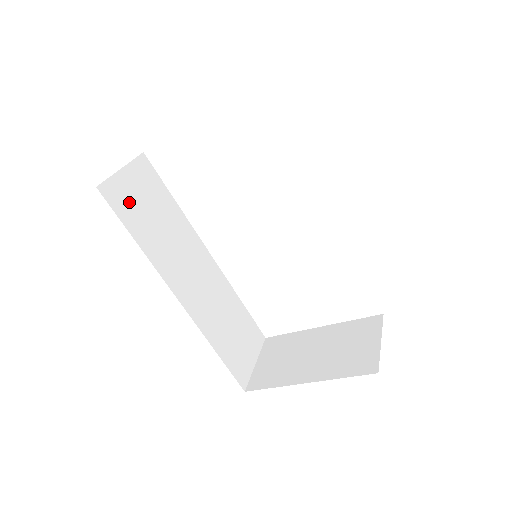
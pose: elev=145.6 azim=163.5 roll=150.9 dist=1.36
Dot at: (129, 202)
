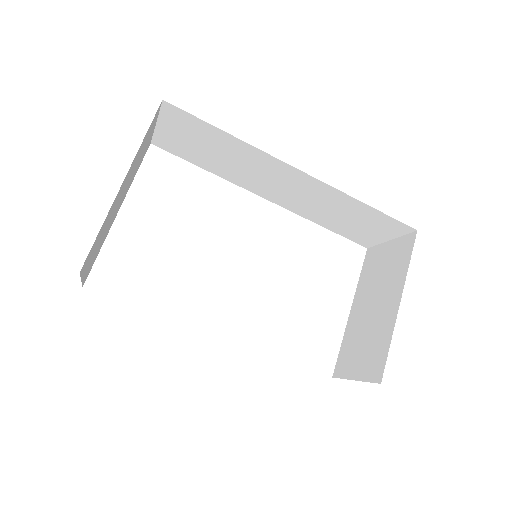
Dot at: occluded
